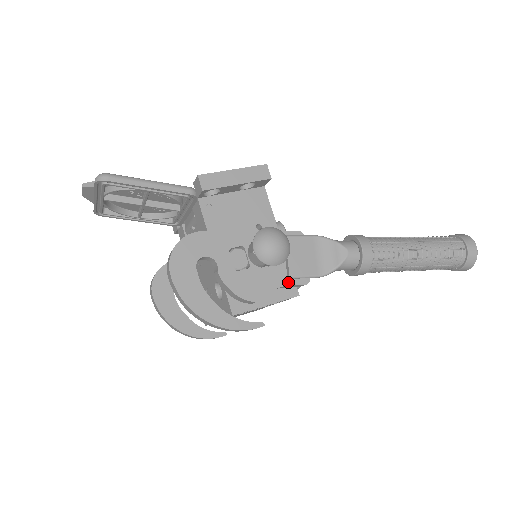
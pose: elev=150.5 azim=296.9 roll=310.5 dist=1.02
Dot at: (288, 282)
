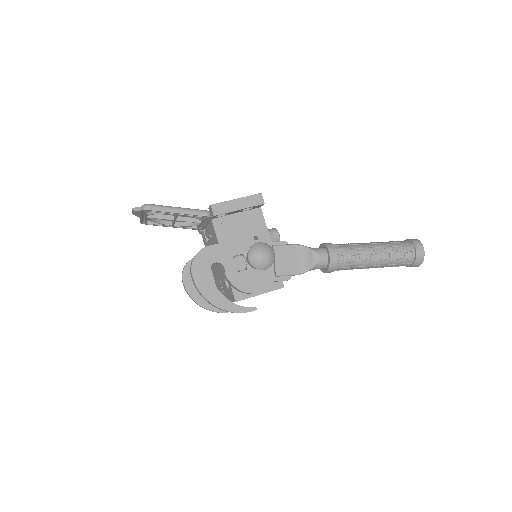
Dot at: (275, 279)
